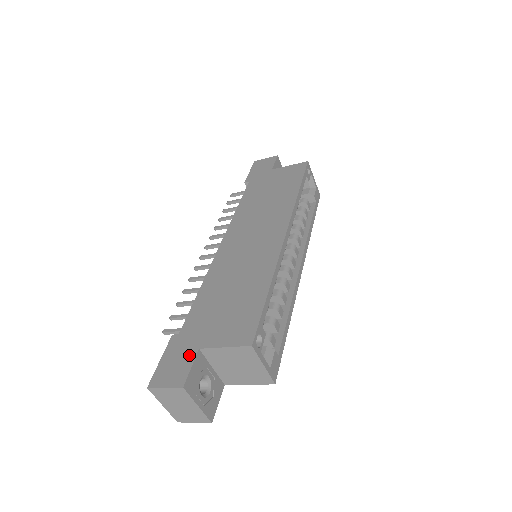
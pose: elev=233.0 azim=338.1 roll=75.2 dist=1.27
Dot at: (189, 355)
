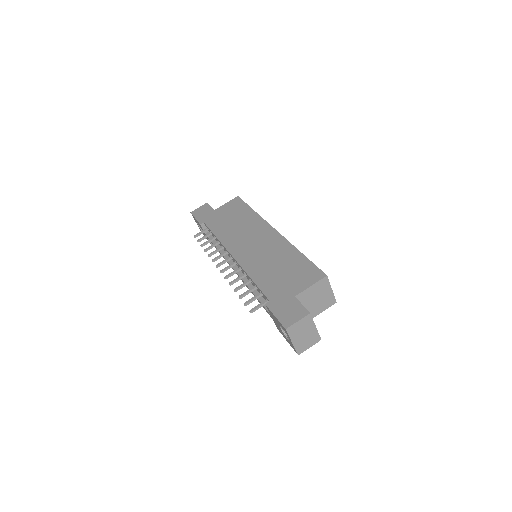
Dot at: (293, 302)
